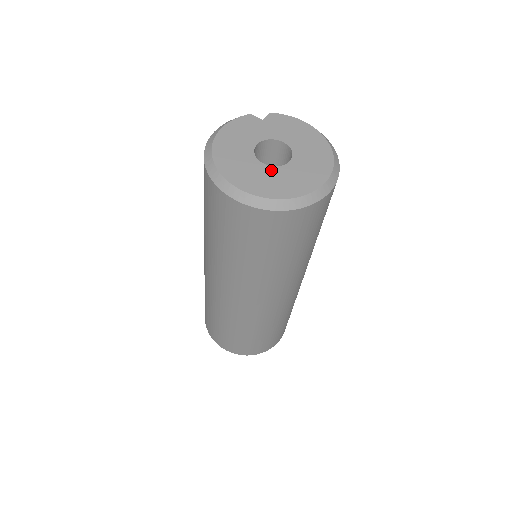
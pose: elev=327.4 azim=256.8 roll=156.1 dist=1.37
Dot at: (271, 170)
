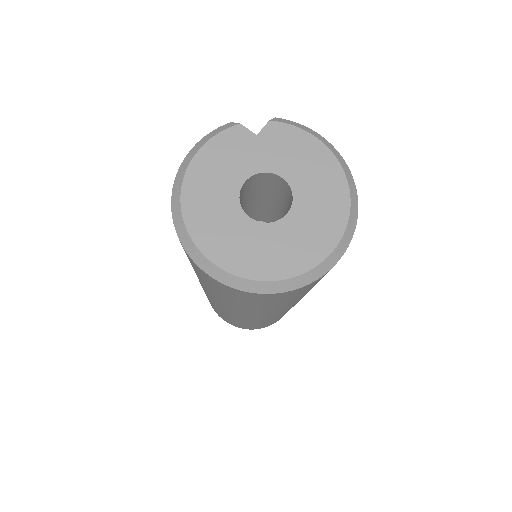
Dot at: (260, 230)
